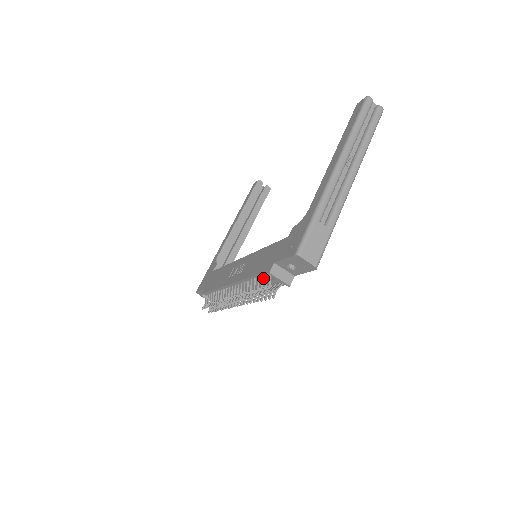
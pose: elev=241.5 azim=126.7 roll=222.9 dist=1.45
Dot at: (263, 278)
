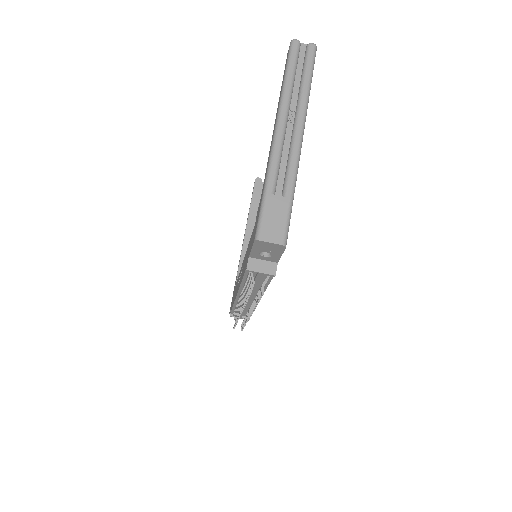
Dot at: occluded
